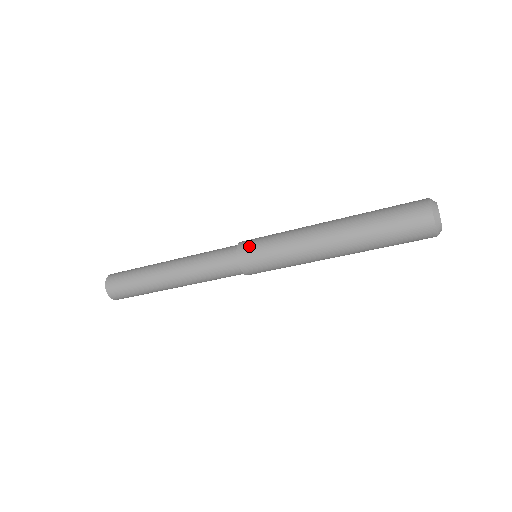
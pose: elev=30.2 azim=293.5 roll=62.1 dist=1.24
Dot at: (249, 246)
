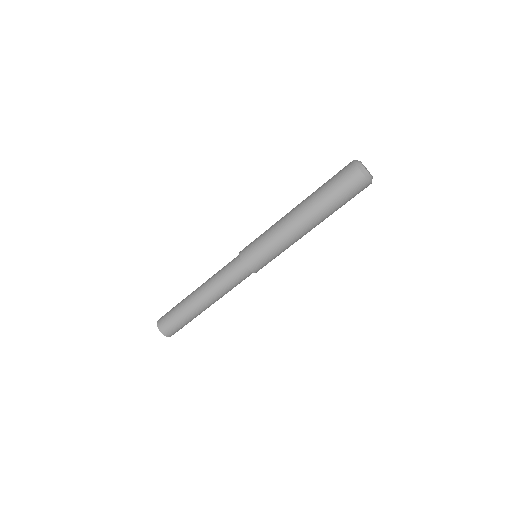
Dot at: (248, 245)
